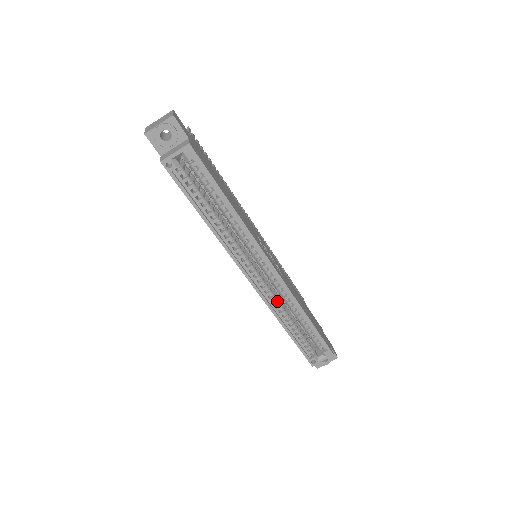
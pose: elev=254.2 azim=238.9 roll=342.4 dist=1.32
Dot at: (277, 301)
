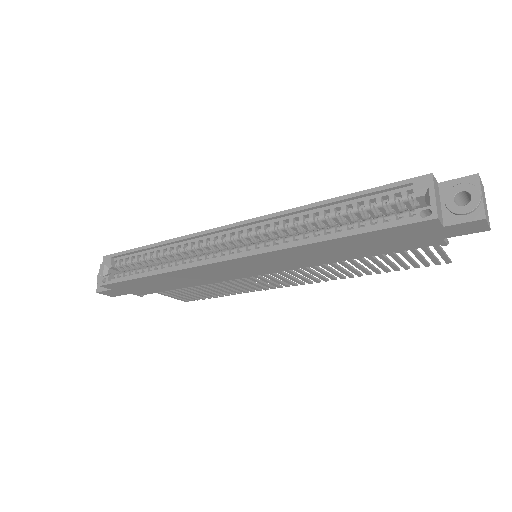
Dot at: (280, 238)
